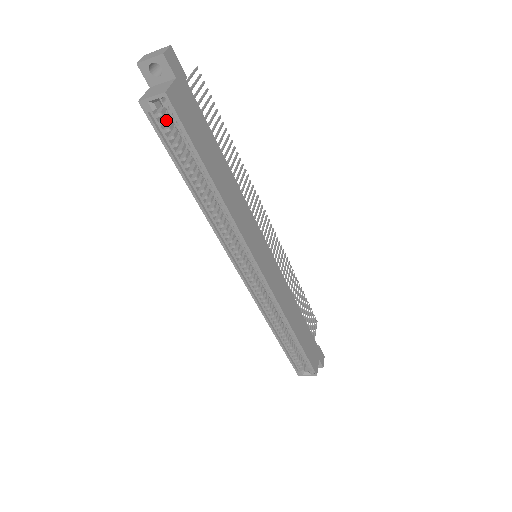
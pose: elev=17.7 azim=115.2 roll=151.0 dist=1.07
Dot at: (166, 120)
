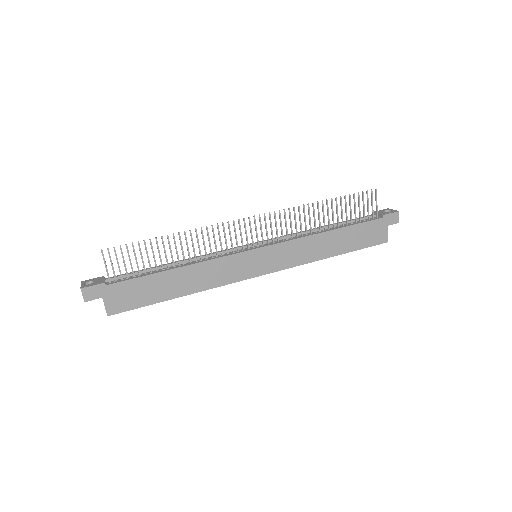
Dot at: occluded
